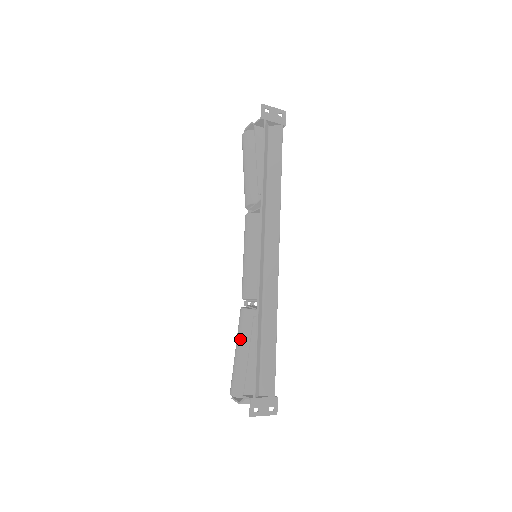
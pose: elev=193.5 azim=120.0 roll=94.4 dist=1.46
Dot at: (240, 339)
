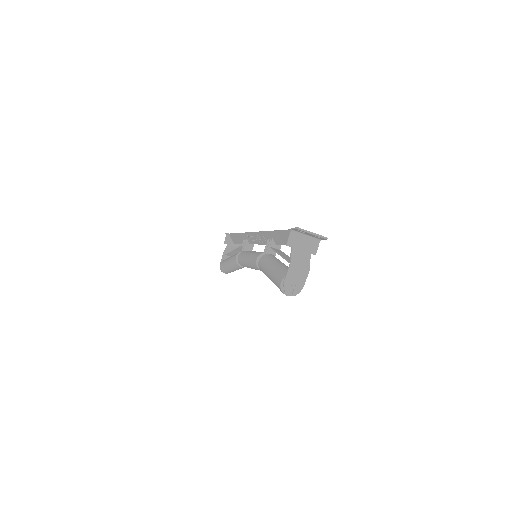
Dot at: (267, 264)
